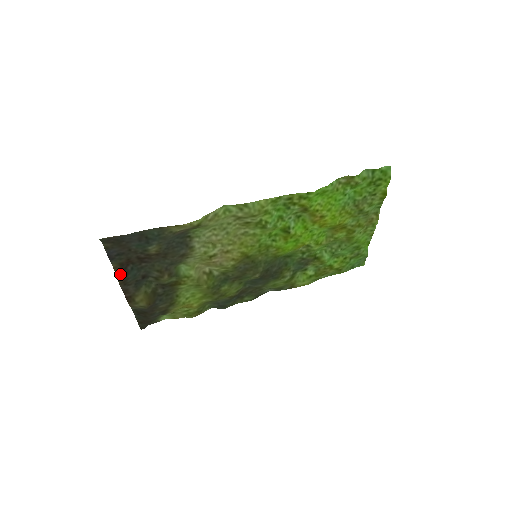
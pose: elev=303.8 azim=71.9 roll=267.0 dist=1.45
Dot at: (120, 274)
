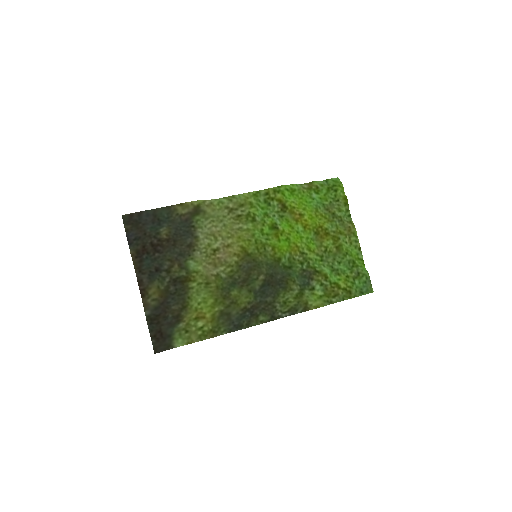
Dot at: (136, 261)
